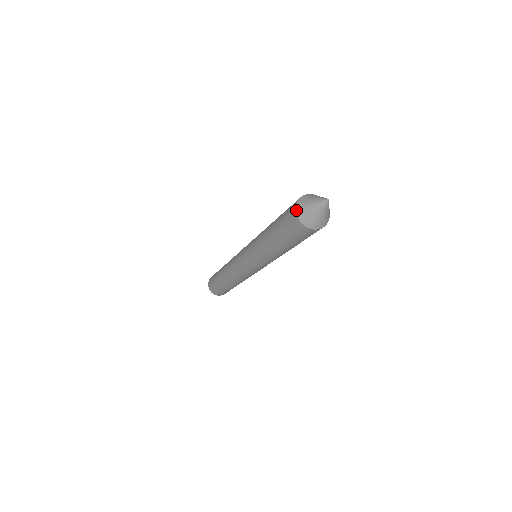
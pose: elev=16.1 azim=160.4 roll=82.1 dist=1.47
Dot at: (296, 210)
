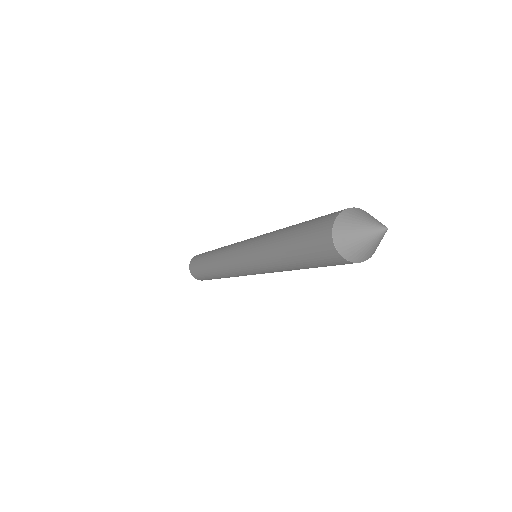
Dot at: (335, 221)
